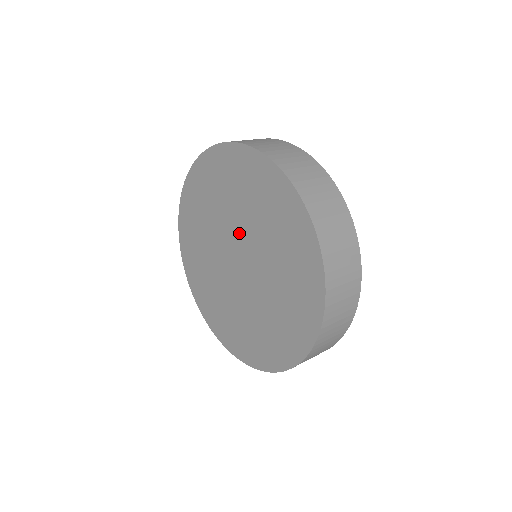
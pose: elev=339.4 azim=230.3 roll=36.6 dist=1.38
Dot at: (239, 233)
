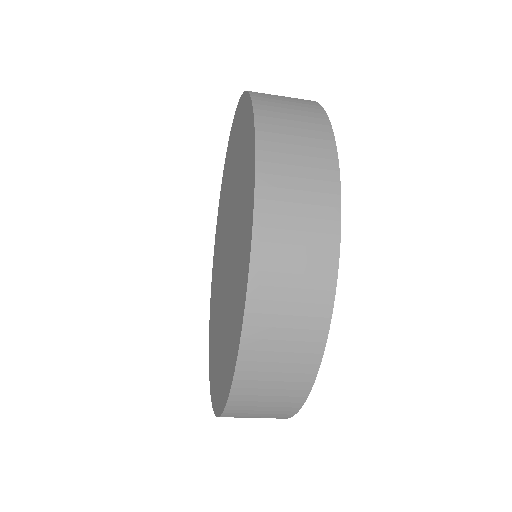
Dot at: (231, 216)
